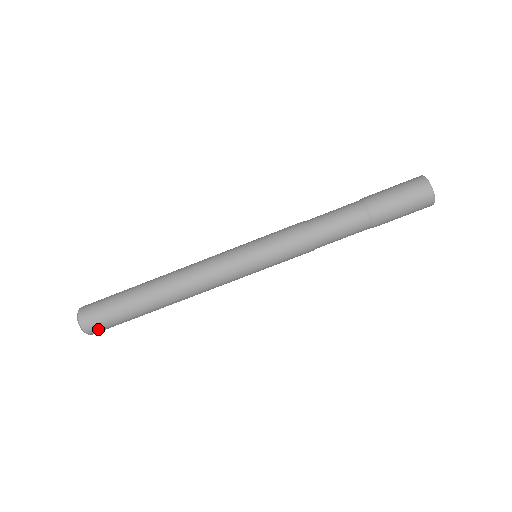
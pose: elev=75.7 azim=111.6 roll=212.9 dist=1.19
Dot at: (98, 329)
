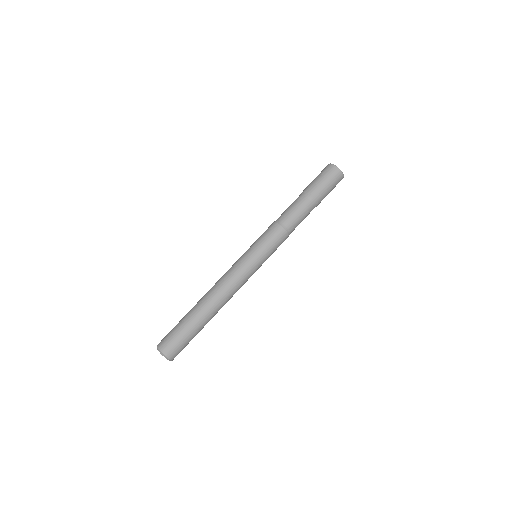
Dot at: (167, 344)
